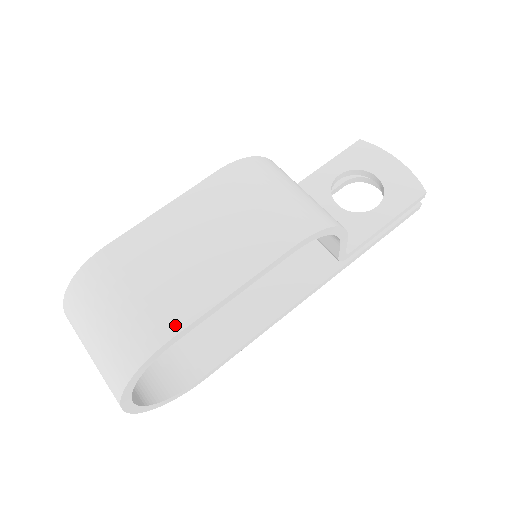
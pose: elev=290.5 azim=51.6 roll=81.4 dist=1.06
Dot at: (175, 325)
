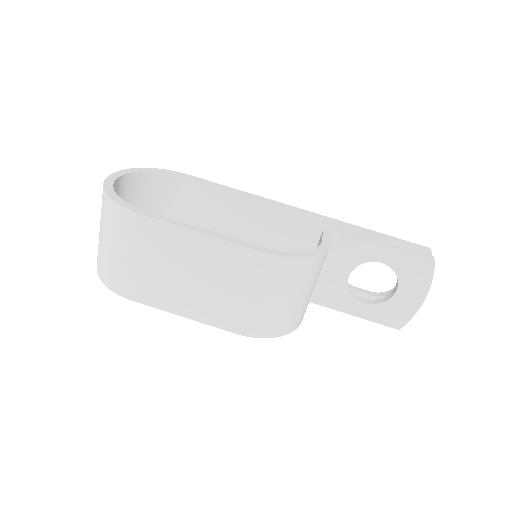
Dot at: (140, 298)
